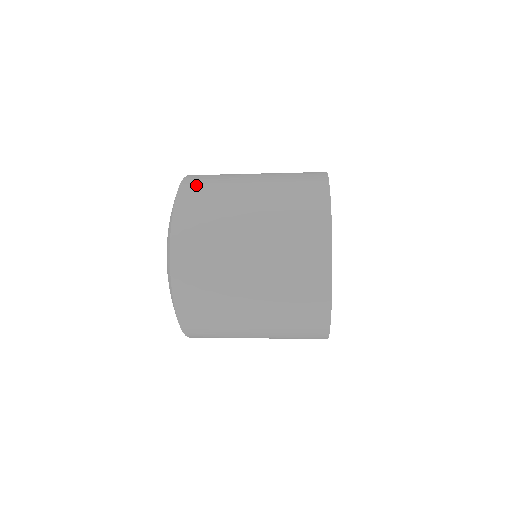
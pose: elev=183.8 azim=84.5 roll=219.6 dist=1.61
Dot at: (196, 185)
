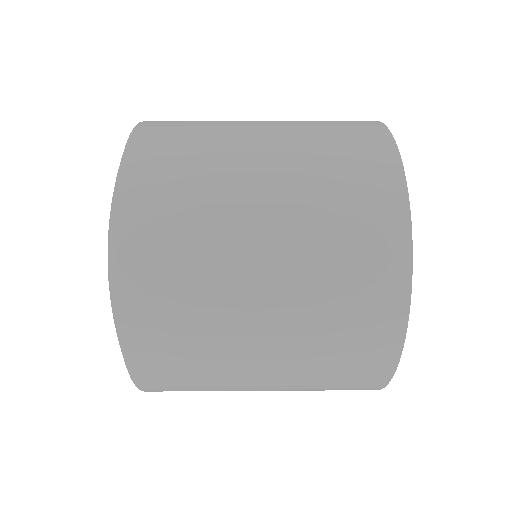
Dot at: (155, 153)
